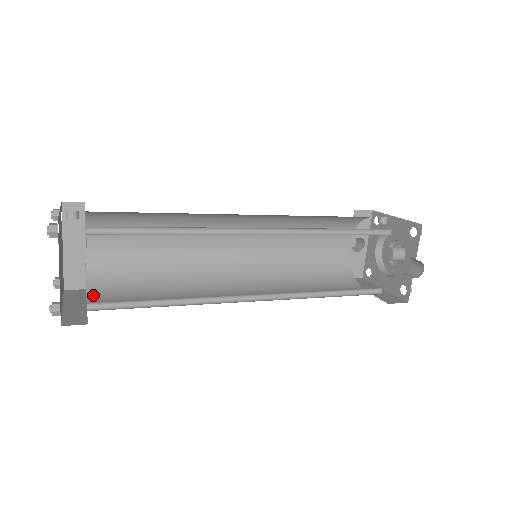
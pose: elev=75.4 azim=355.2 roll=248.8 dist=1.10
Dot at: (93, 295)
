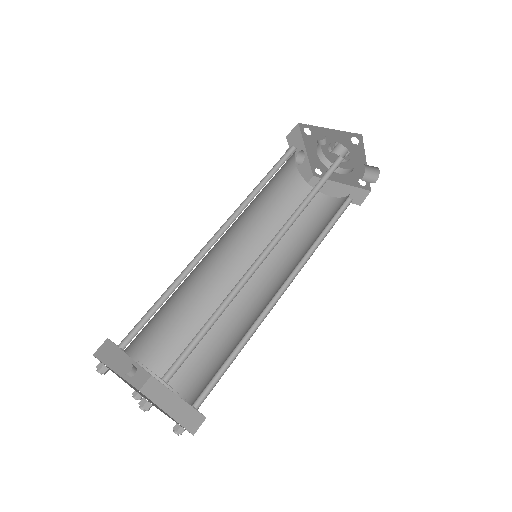
Dot at: (171, 383)
